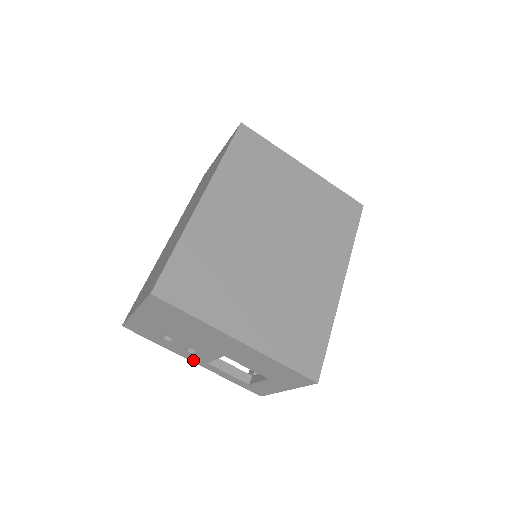
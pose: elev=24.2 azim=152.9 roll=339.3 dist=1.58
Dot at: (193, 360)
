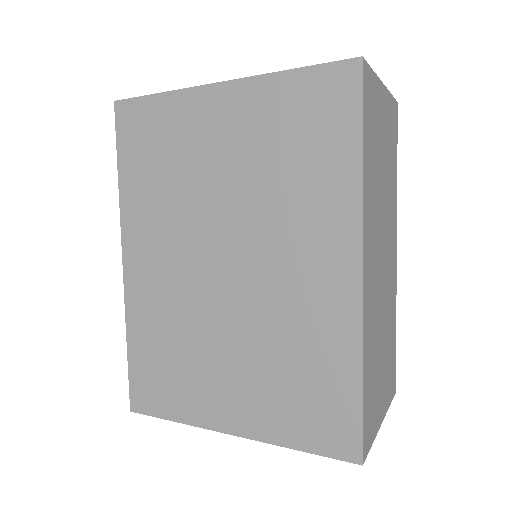
Dot at: occluded
